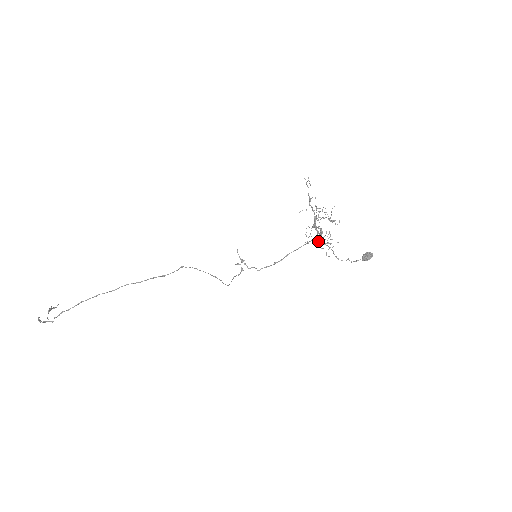
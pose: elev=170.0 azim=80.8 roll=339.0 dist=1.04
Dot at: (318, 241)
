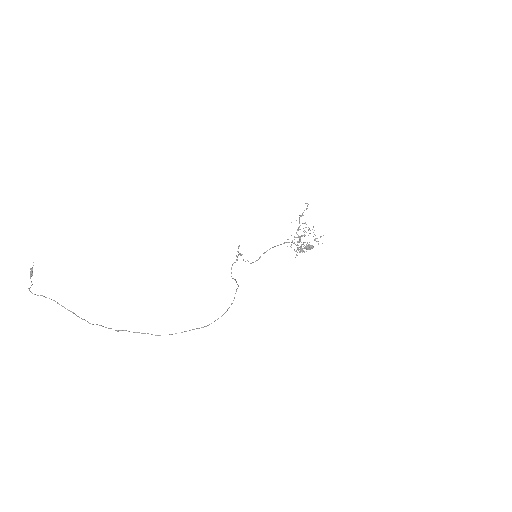
Dot at: (299, 249)
